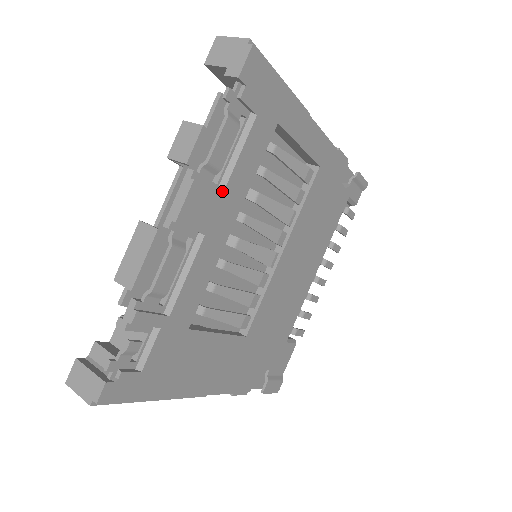
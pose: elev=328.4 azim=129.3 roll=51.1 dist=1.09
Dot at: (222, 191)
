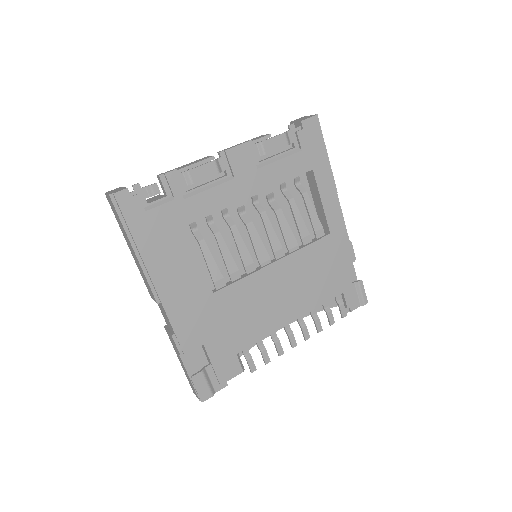
Dot at: (259, 167)
